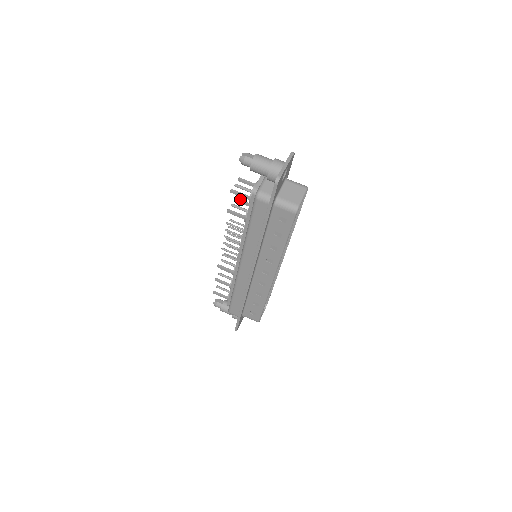
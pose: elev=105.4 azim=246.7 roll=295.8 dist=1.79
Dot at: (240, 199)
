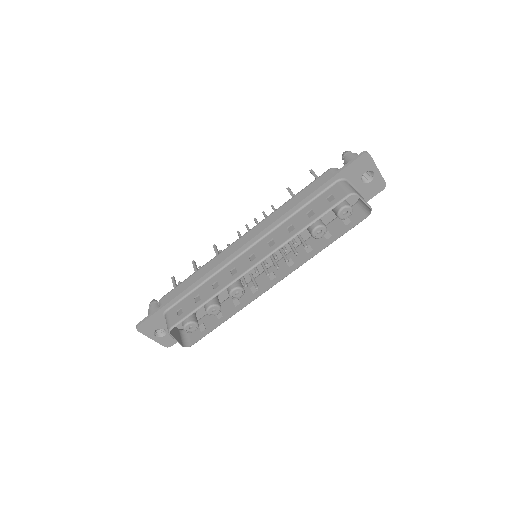
Dot at: occluded
